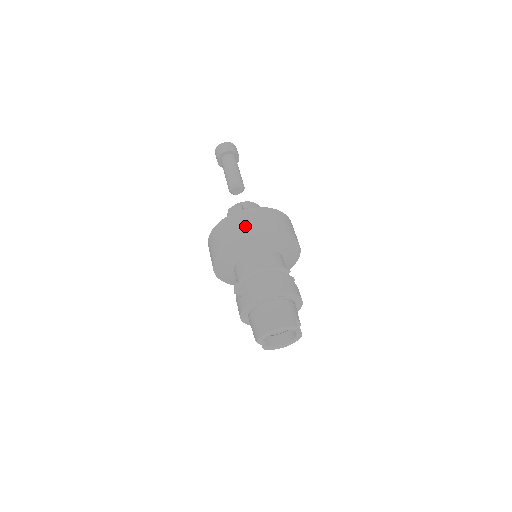
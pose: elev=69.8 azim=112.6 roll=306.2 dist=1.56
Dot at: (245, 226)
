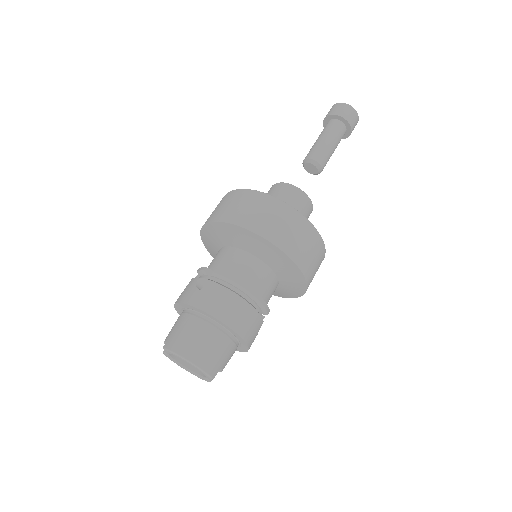
Dot at: (279, 230)
